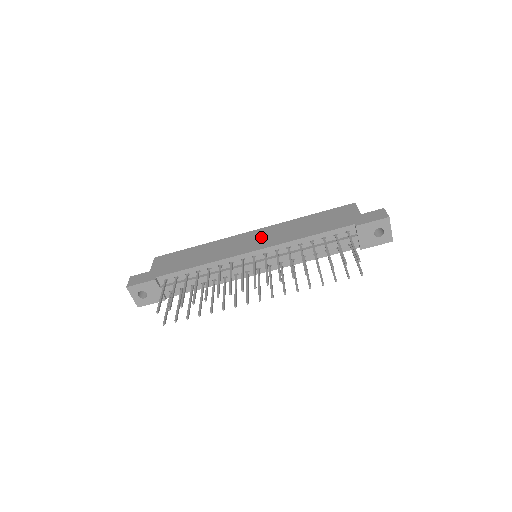
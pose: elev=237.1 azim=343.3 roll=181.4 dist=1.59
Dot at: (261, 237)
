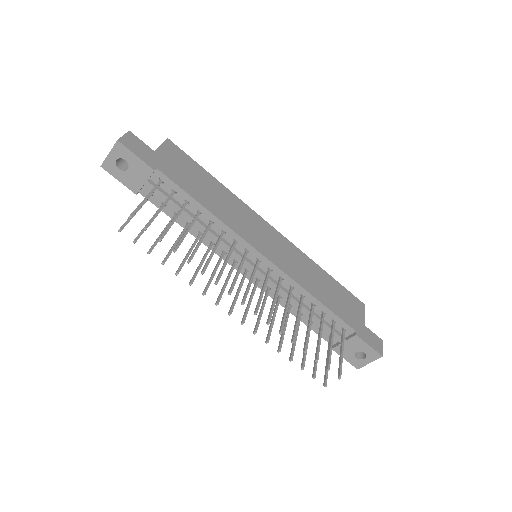
Dot at: (279, 247)
